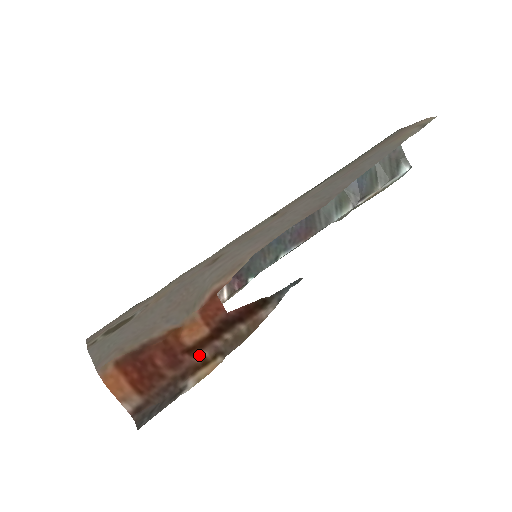
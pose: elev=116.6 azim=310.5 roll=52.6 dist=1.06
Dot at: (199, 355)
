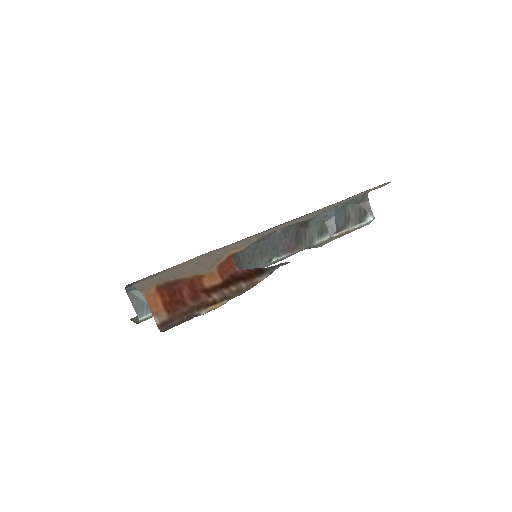
Dot at: (212, 297)
